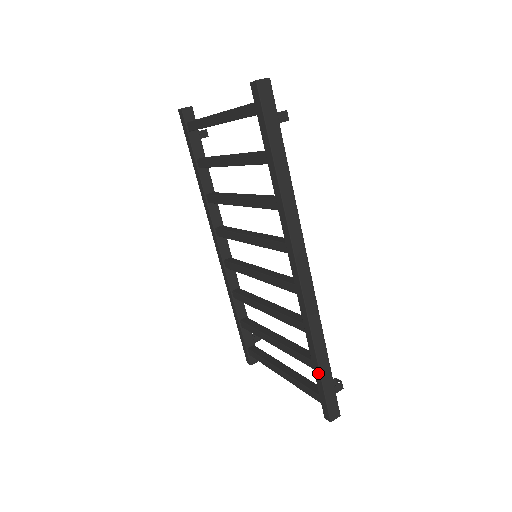
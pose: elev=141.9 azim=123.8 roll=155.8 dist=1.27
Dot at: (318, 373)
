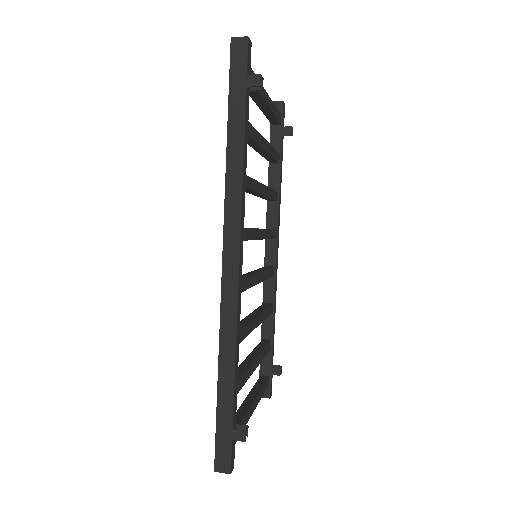
Dot at: (217, 398)
